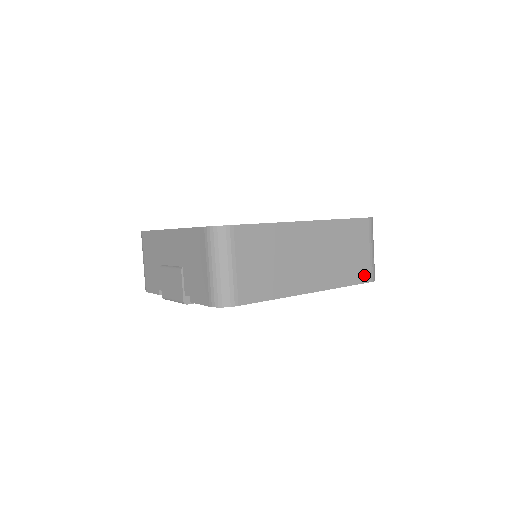
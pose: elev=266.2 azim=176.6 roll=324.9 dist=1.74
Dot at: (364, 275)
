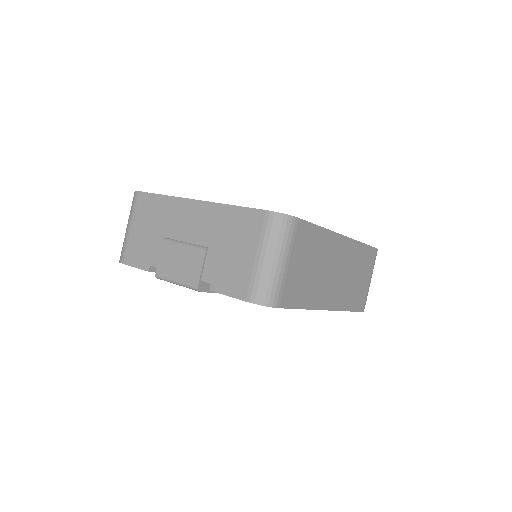
Dot at: (361, 304)
